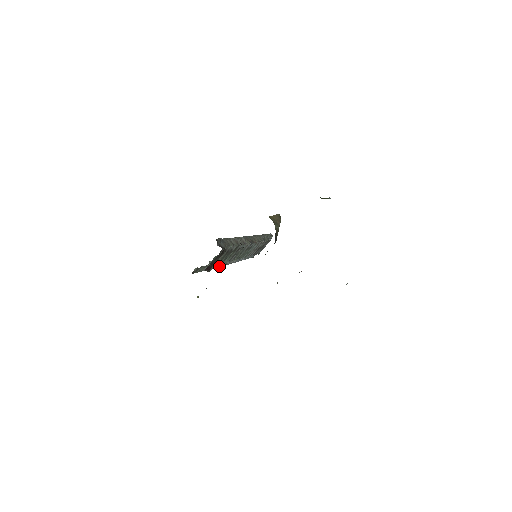
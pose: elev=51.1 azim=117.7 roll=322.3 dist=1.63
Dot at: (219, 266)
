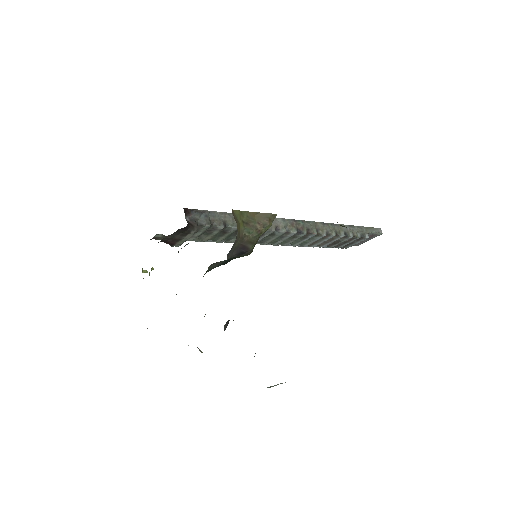
Dot at: occluded
